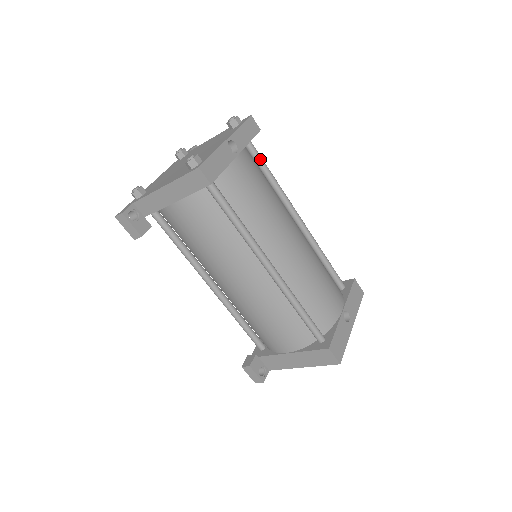
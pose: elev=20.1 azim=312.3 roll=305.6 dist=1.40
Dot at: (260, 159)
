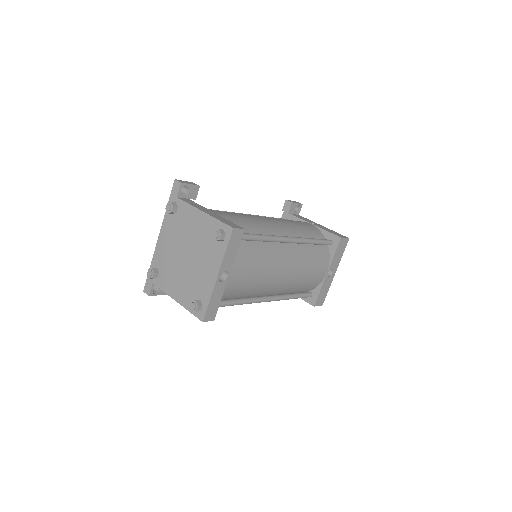
Dot at: (248, 239)
